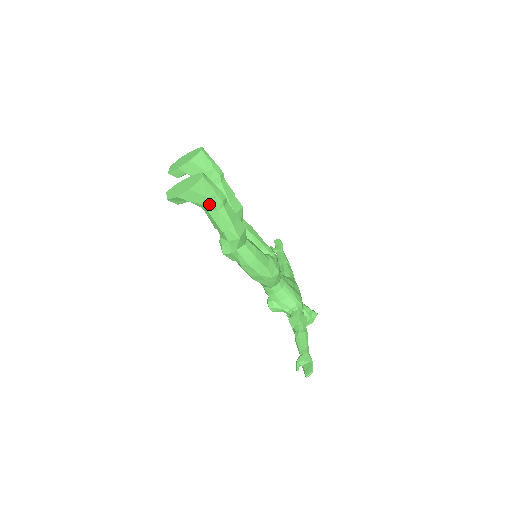
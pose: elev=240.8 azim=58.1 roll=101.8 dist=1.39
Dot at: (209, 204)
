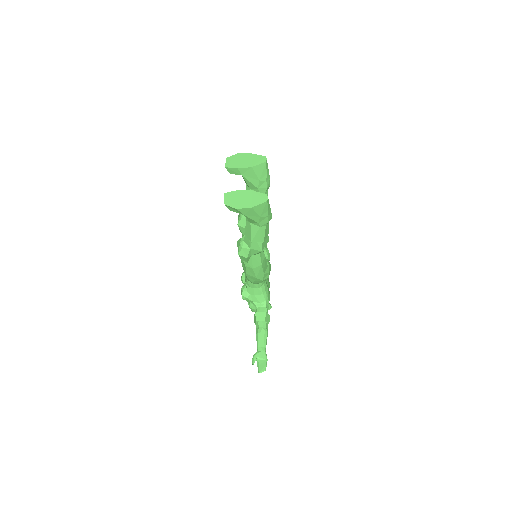
Dot at: (257, 221)
